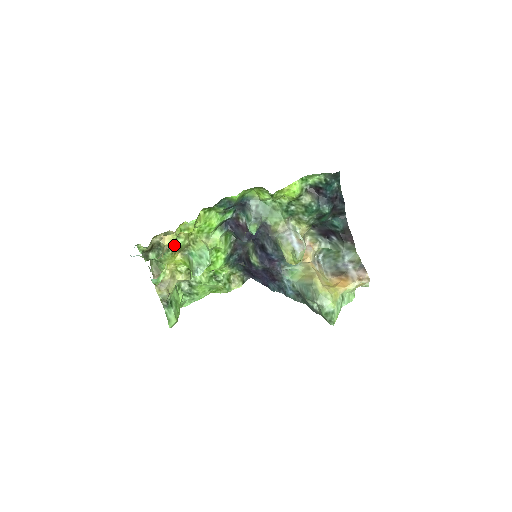
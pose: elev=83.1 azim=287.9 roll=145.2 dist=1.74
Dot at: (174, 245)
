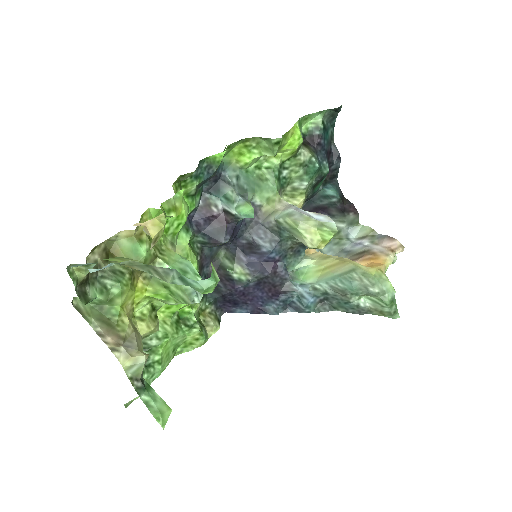
Dot at: occluded
